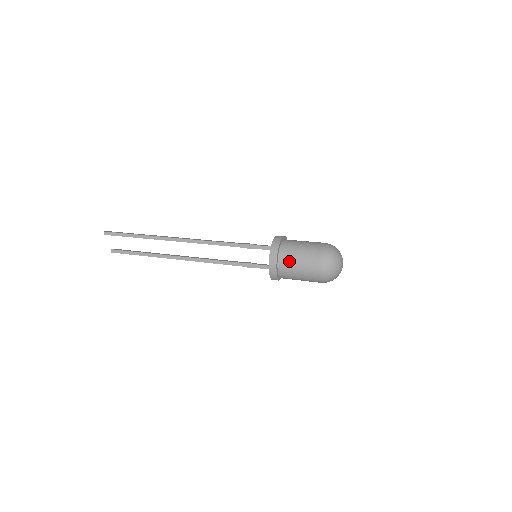
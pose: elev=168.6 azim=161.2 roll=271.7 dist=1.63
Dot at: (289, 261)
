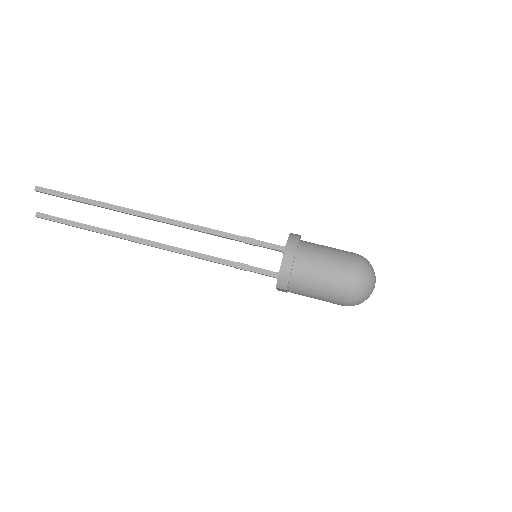
Dot at: (311, 262)
